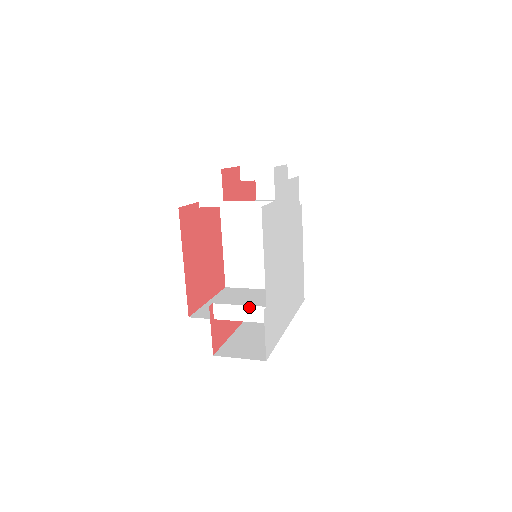
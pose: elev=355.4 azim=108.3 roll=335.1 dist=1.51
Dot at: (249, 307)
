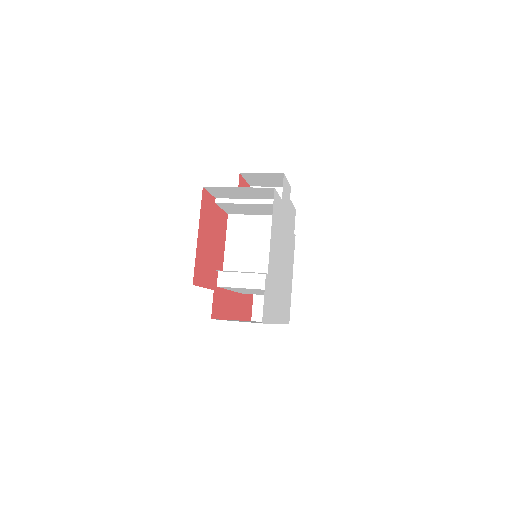
Dot at: (252, 274)
